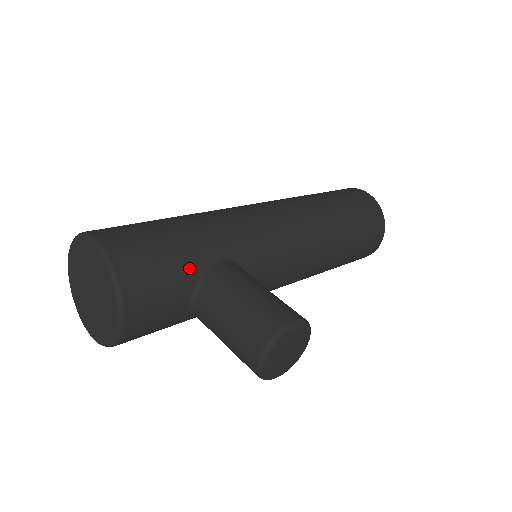
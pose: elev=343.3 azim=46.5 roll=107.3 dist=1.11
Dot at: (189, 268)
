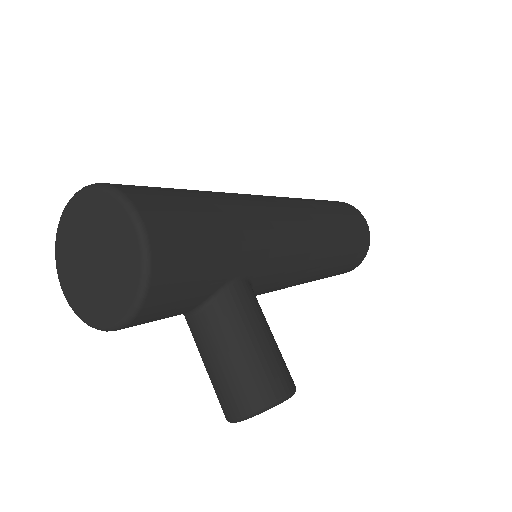
Dot at: (214, 282)
